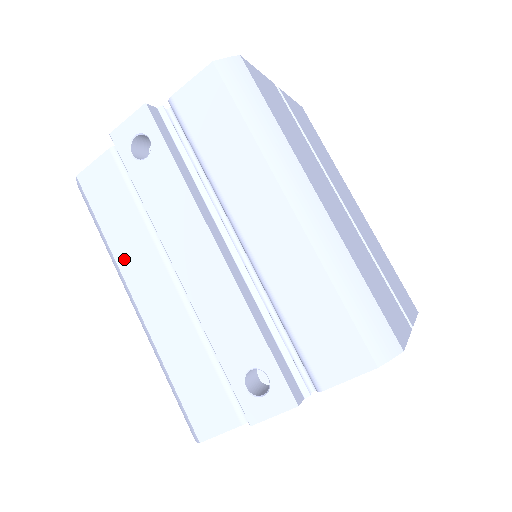
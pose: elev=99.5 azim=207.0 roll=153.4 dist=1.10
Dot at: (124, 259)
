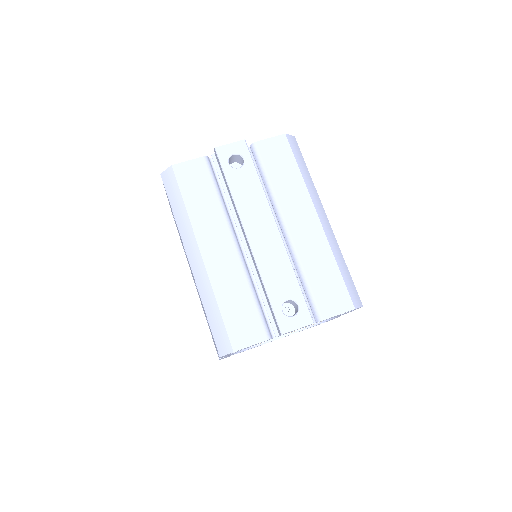
Dot at: (199, 225)
